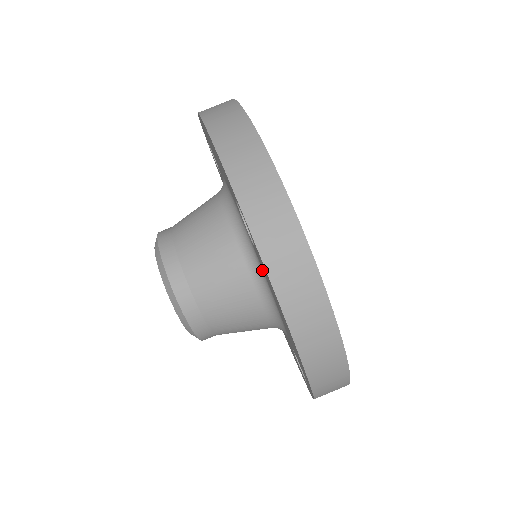
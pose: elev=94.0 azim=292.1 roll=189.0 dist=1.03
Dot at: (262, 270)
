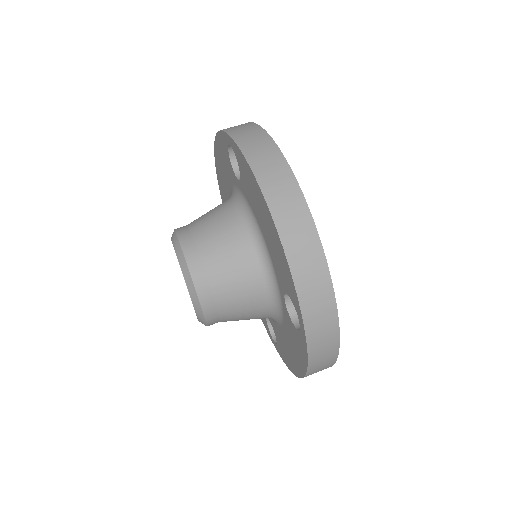
Dot at: (249, 206)
